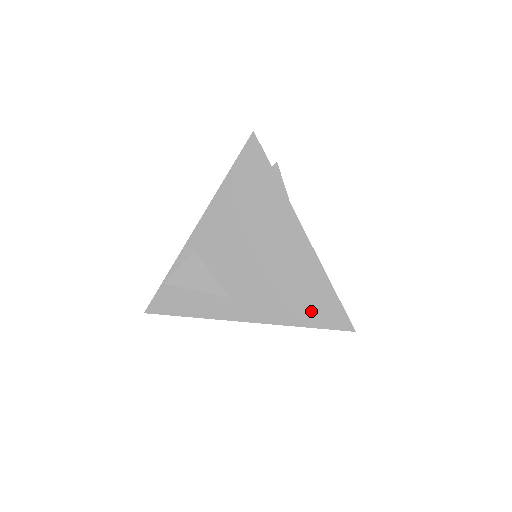
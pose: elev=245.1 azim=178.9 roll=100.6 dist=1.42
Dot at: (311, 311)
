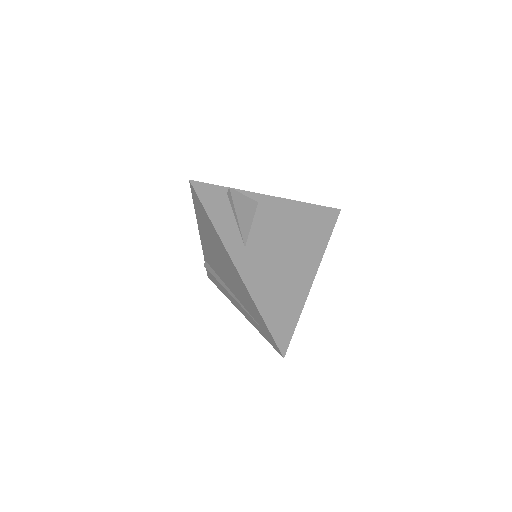
Dot at: (276, 316)
